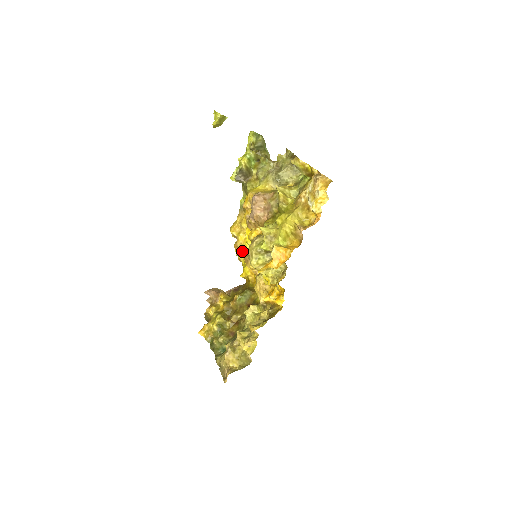
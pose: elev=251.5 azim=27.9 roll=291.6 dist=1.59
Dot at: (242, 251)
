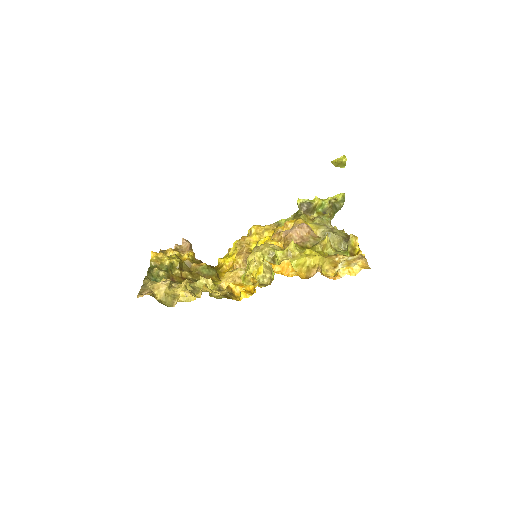
Dot at: (245, 245)
